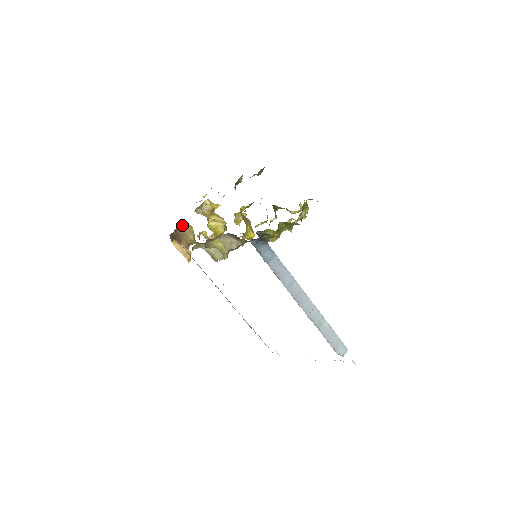
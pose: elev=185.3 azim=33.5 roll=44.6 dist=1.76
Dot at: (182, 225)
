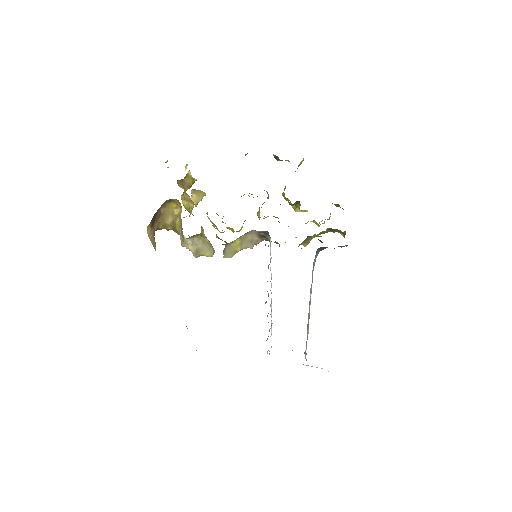
Dot at: (165, 202)
